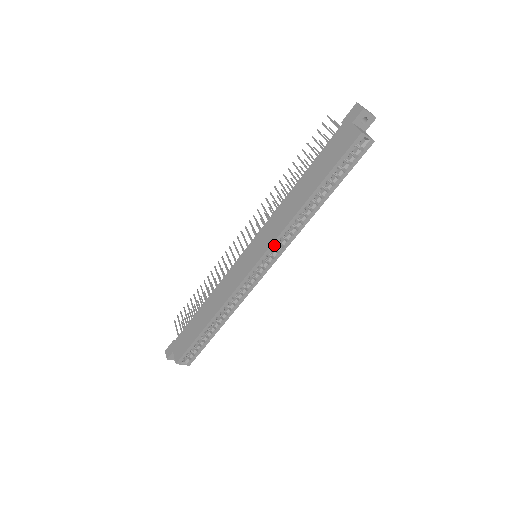
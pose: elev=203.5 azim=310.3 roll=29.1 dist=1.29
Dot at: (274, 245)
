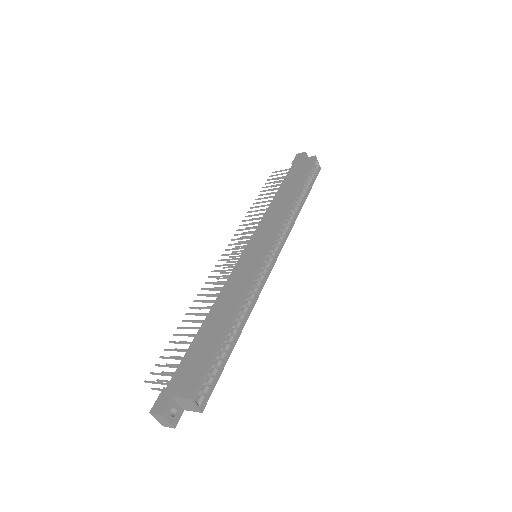
Dot at: (279, 230)
